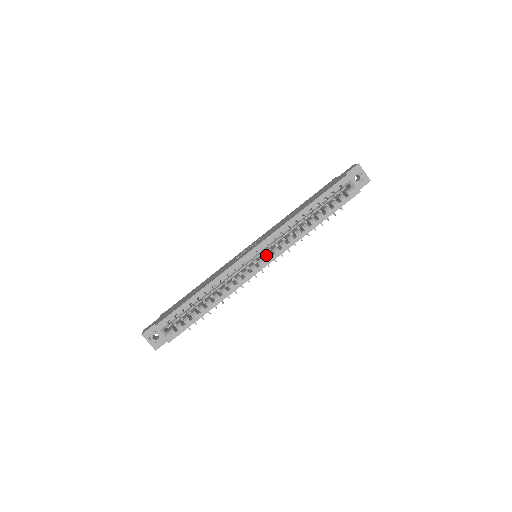
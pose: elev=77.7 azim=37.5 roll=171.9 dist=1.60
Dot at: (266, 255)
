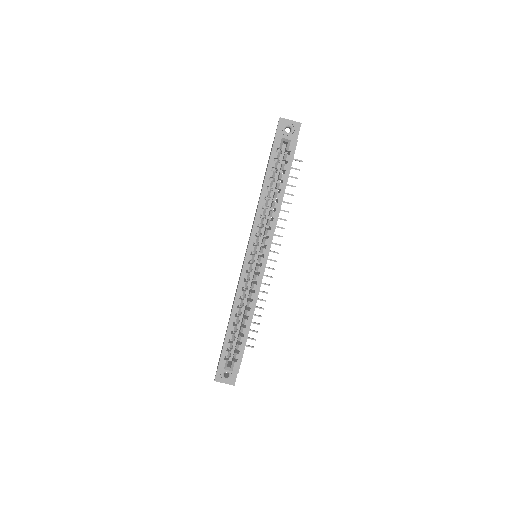
Dot at: (260, 251)
